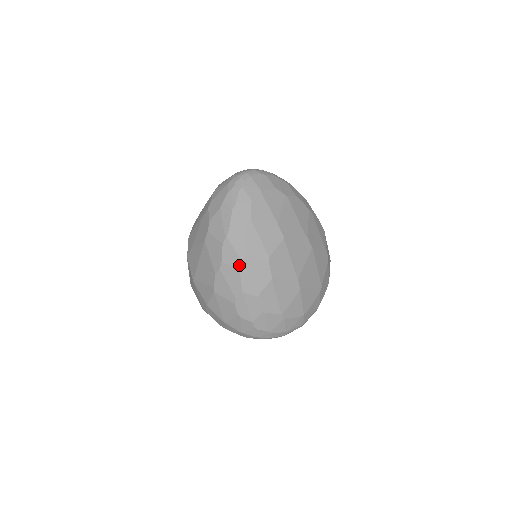
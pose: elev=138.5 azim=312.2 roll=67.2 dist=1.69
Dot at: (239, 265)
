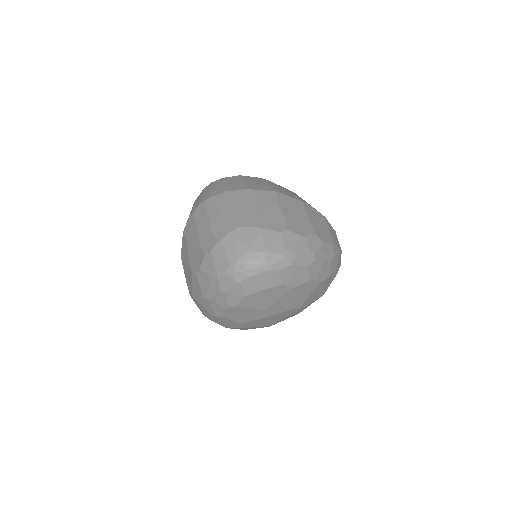
Dot at: (212, 315)
